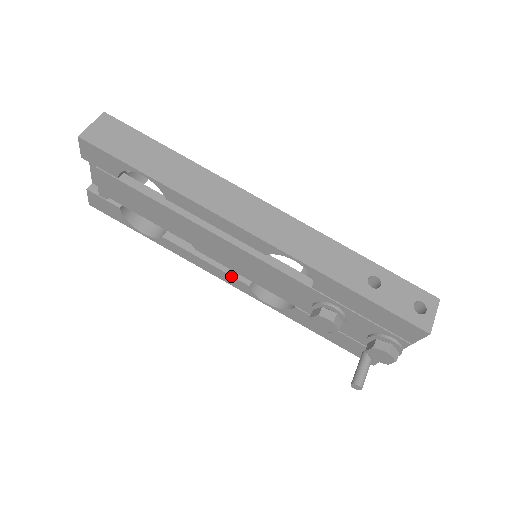
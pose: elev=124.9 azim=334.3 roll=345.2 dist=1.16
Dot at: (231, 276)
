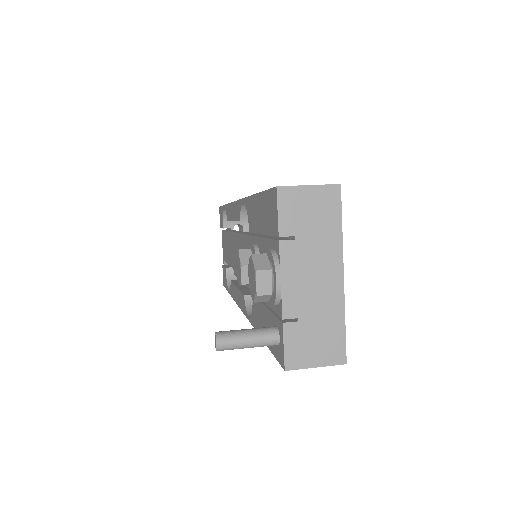
Dot at: (241, 292)
